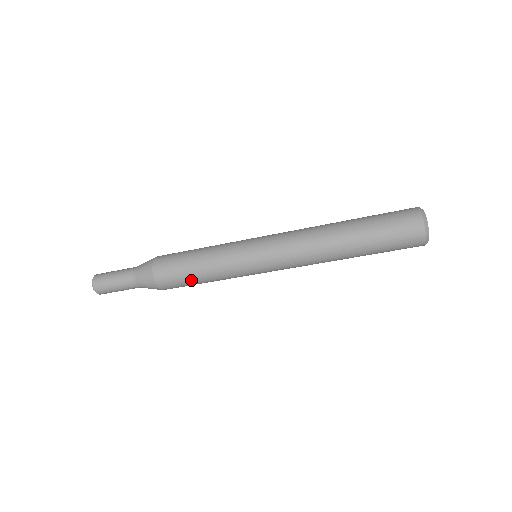
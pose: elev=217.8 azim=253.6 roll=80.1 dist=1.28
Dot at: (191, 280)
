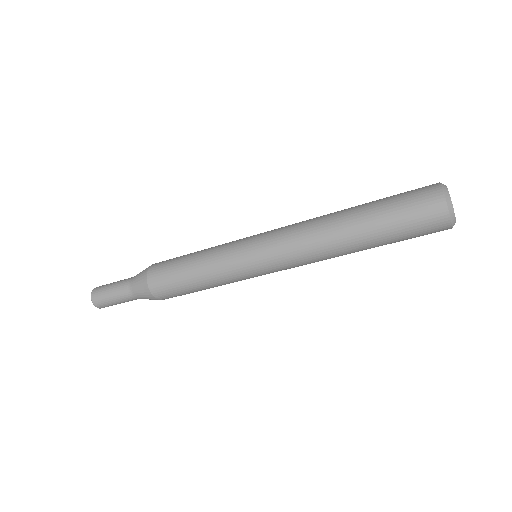
Dot at: (181, 274)
